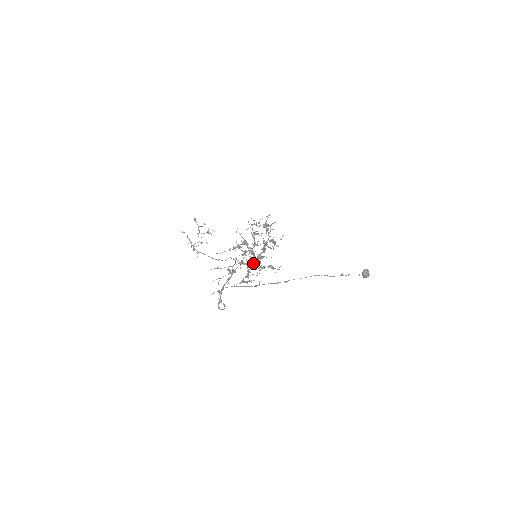
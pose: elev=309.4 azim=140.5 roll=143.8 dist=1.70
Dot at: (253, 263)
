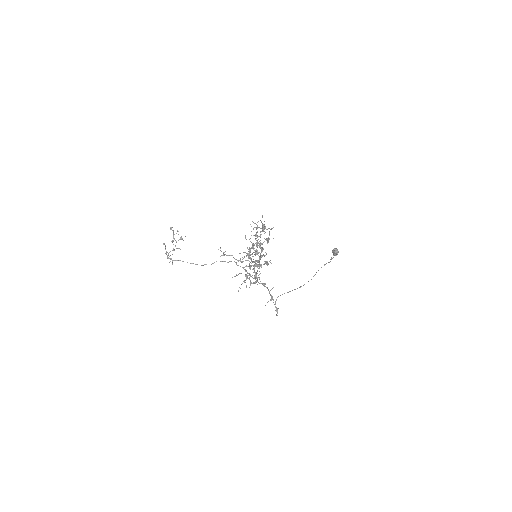
Dot at: occluded
